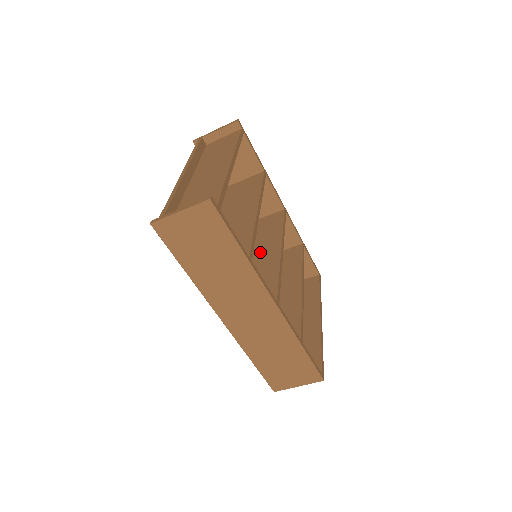
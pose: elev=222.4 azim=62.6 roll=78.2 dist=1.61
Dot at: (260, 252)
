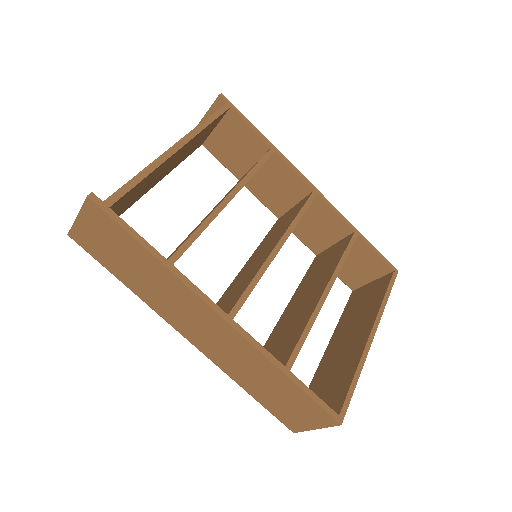
Dot at: (263, 250)
